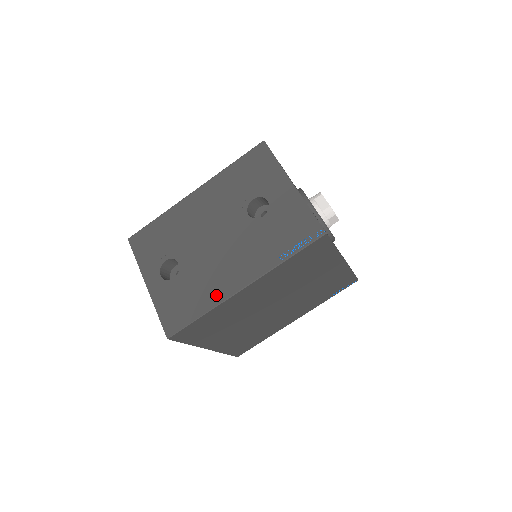
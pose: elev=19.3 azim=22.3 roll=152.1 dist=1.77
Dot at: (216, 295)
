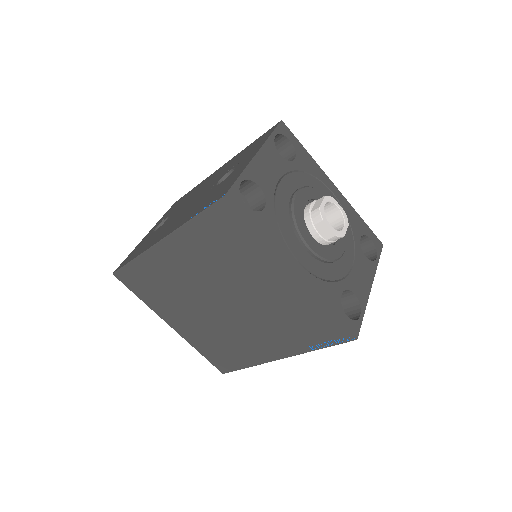
Dot at: (149, 245)
